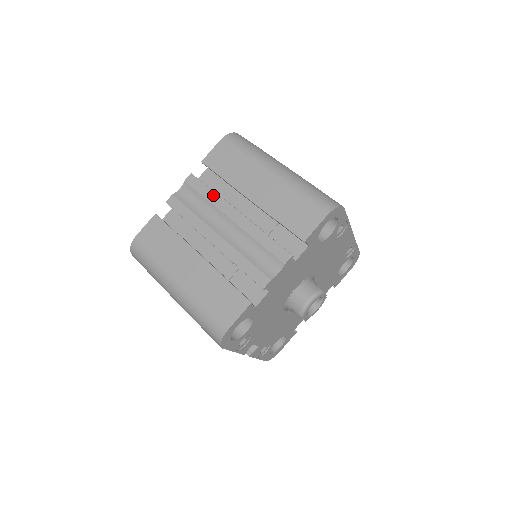
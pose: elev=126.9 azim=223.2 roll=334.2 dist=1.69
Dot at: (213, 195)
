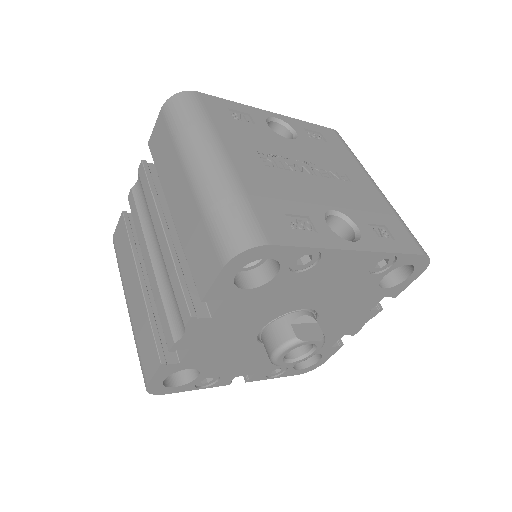
Dot at: (150, 198)
